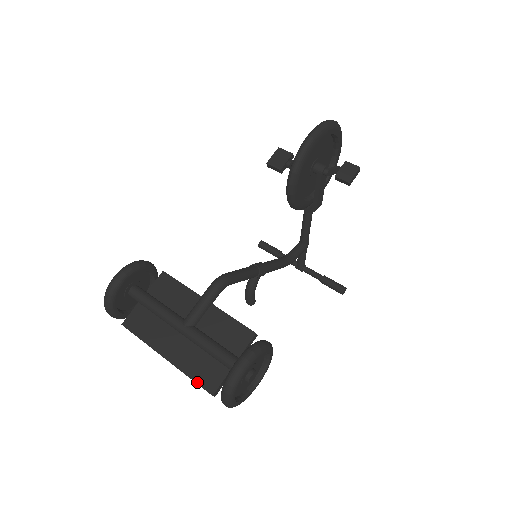
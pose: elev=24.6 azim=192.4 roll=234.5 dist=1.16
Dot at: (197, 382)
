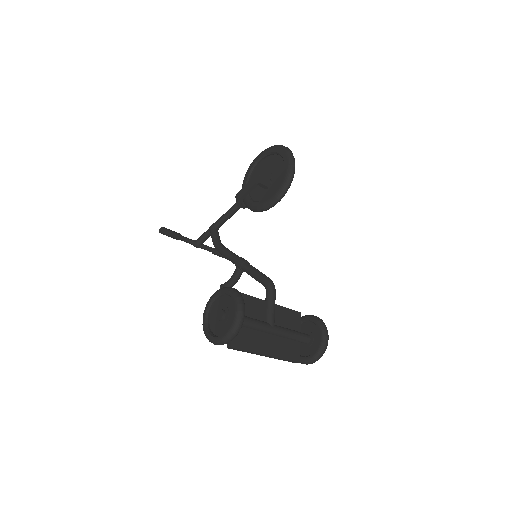
Dot at: (290, 360)
